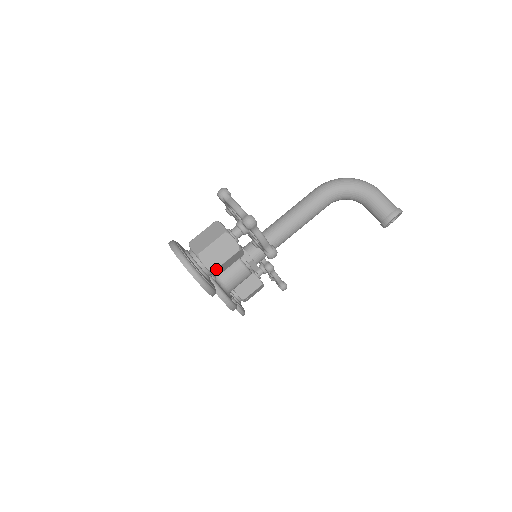
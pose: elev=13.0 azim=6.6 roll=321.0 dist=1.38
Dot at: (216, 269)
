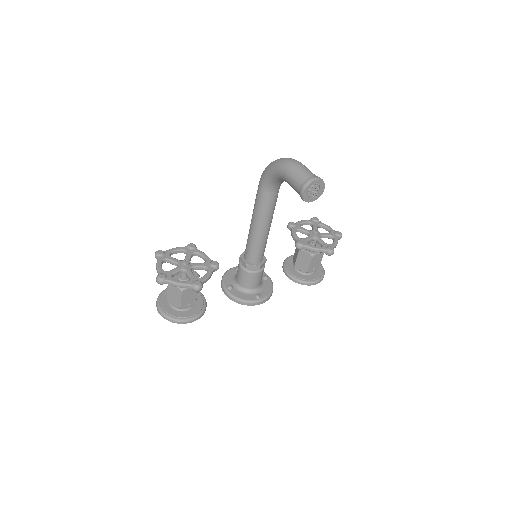
Dot at: (181, 306)
